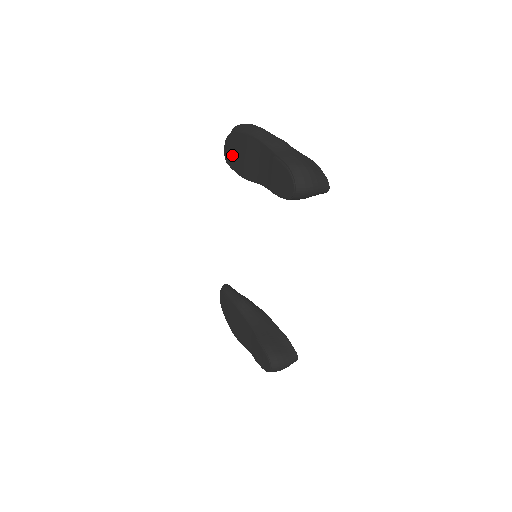
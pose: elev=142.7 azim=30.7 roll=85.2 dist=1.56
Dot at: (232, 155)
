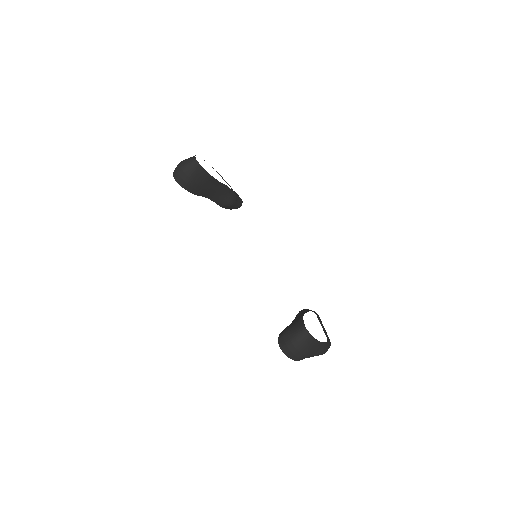
Dot at: occluded
